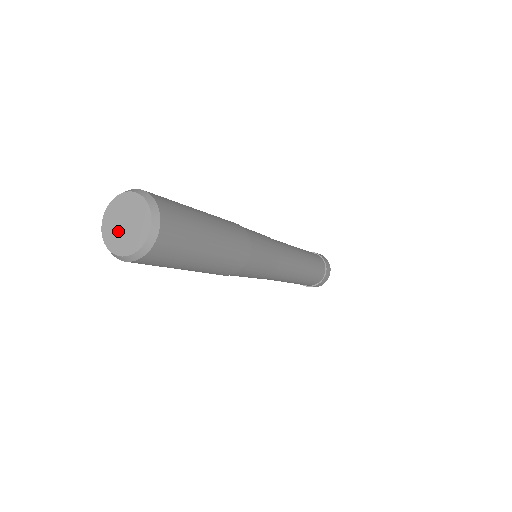
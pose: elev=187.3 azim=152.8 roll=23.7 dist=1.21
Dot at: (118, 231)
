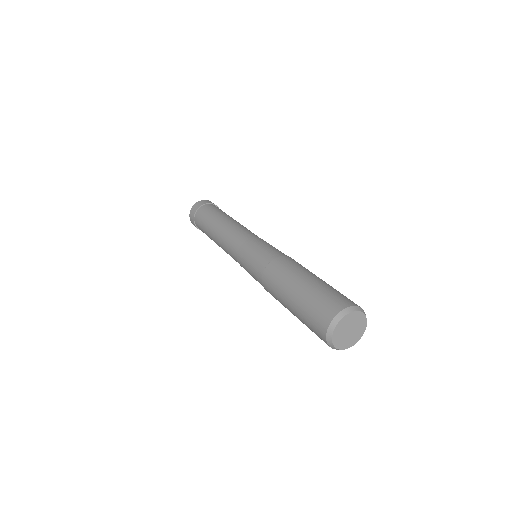
Dot at: (345, 337)
